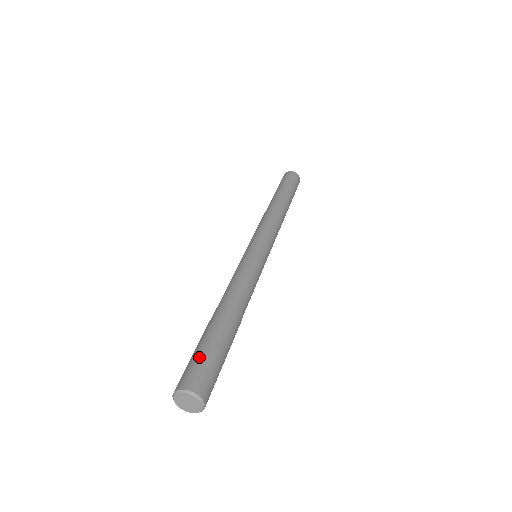
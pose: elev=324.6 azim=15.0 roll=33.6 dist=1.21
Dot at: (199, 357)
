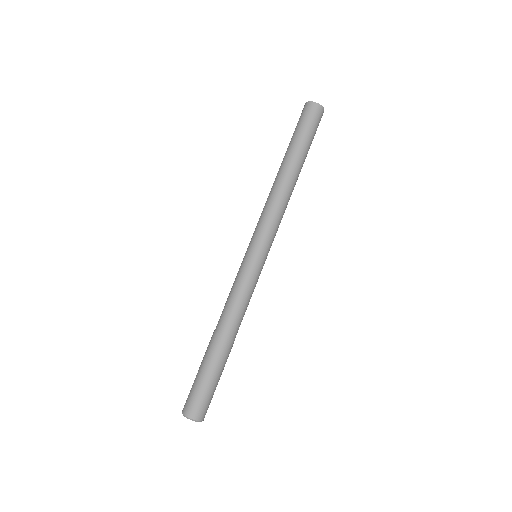
Dot at: (197, 388)
